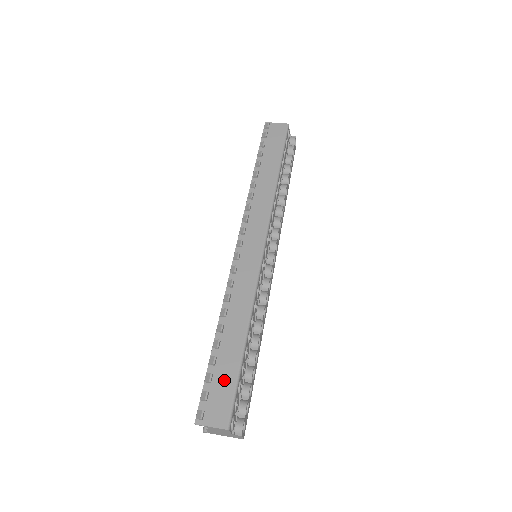
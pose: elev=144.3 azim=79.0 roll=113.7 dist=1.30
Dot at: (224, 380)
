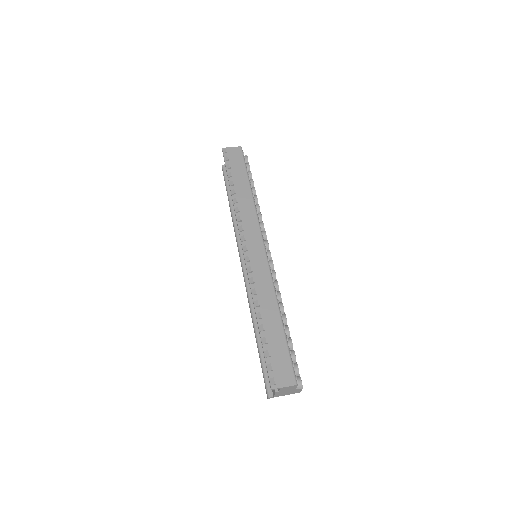
Dot at: (279, 352)
